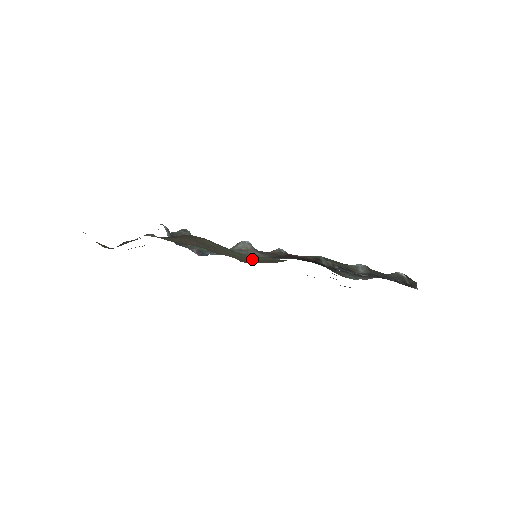
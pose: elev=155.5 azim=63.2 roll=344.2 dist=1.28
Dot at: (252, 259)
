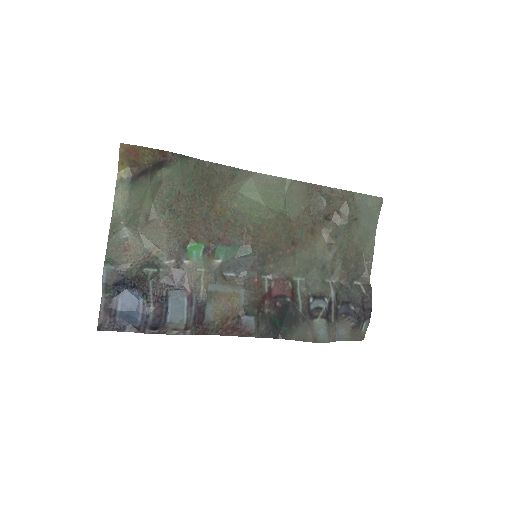
Dot at: (271, 222)
